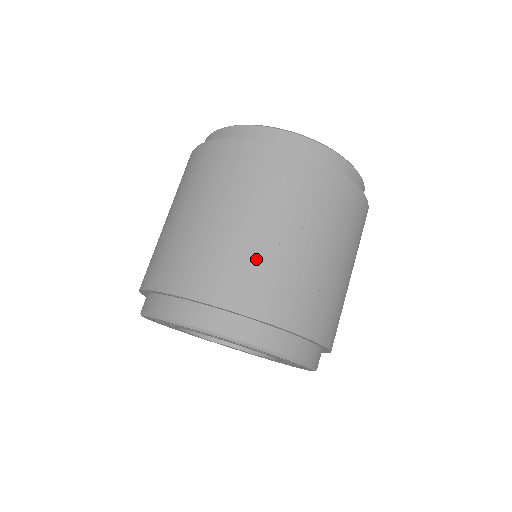
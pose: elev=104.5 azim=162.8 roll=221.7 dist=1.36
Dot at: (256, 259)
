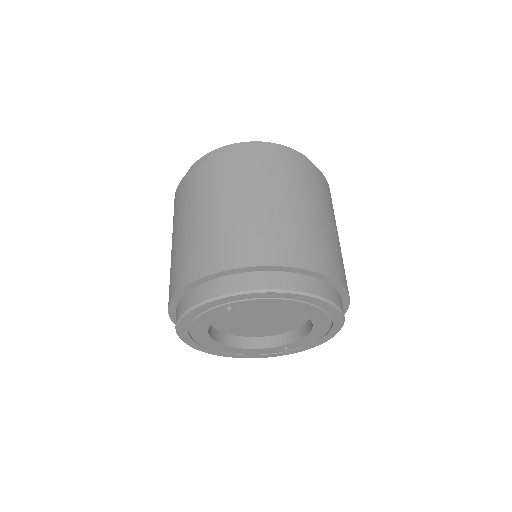
Dot at: (300, 229)
